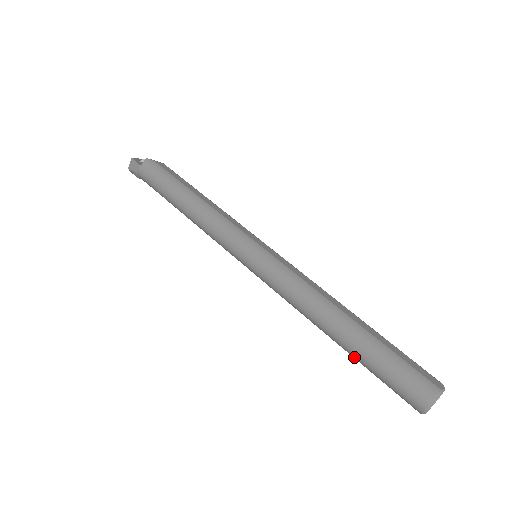
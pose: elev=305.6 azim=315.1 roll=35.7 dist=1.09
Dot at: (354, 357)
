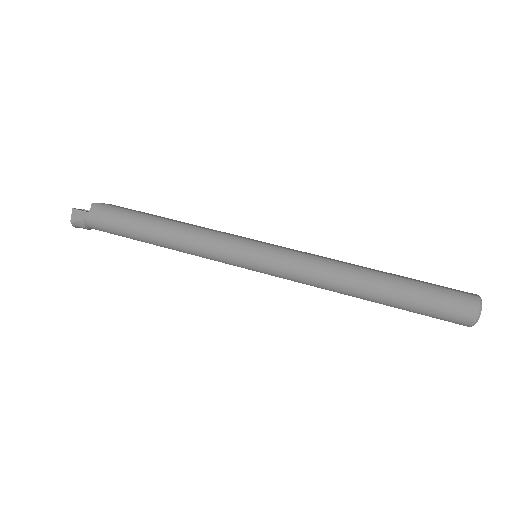
Dot at: (394, 305)
